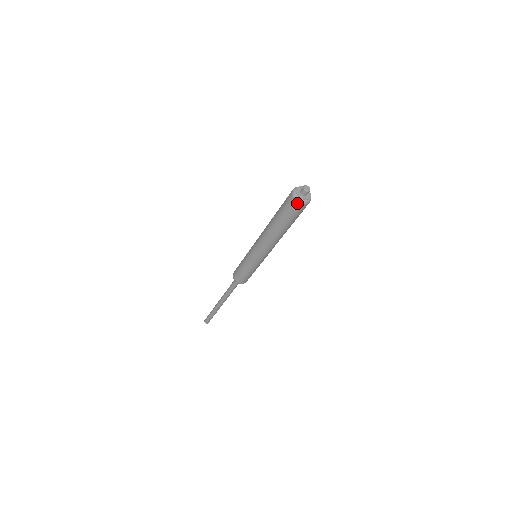
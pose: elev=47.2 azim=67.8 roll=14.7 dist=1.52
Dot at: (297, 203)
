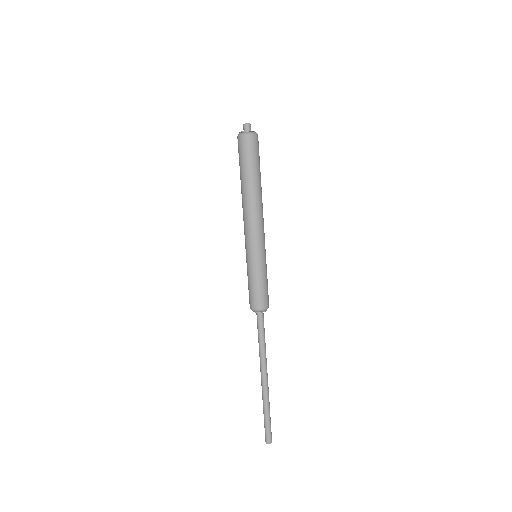
Dot at: (244, 137)
